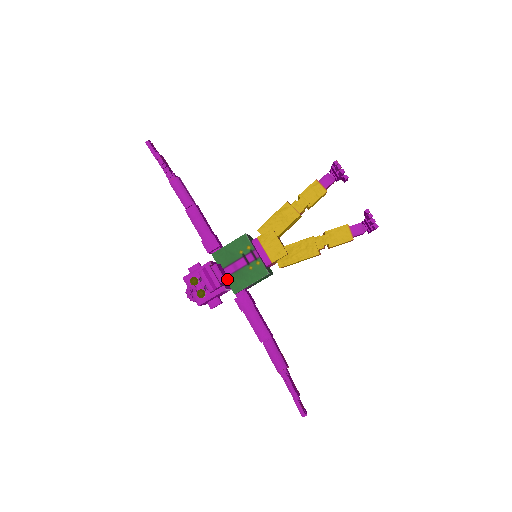
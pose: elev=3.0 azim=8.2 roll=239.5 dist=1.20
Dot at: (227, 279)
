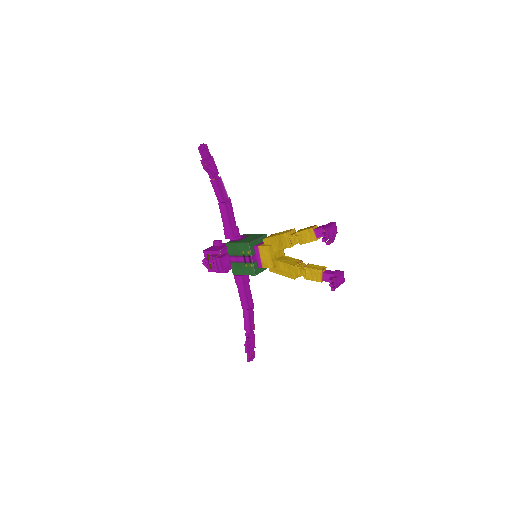
Dot at: (227, 267)
